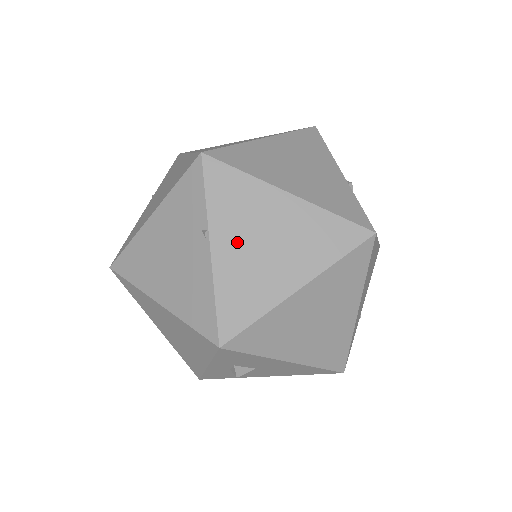
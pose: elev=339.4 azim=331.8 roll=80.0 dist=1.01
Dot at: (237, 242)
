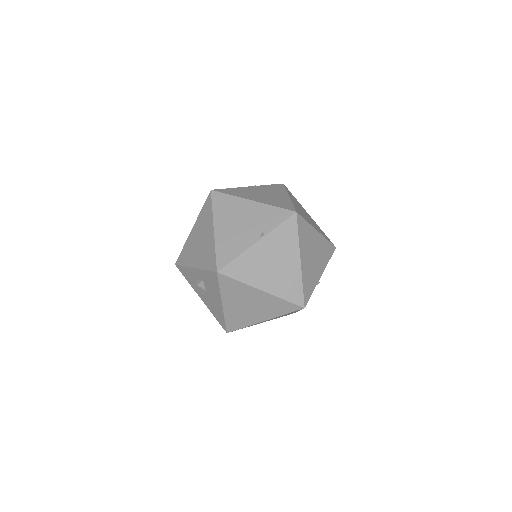
Dot at: (267, 251)
